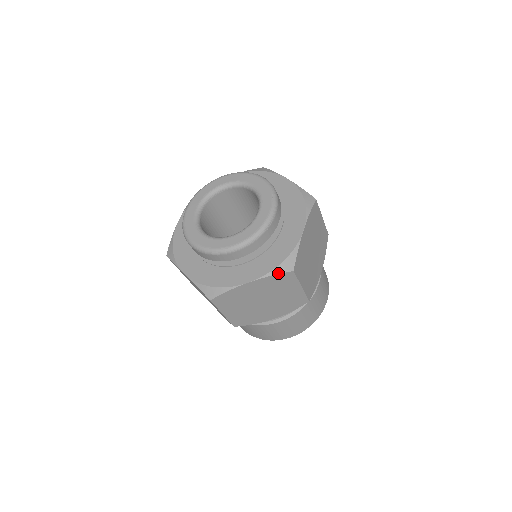
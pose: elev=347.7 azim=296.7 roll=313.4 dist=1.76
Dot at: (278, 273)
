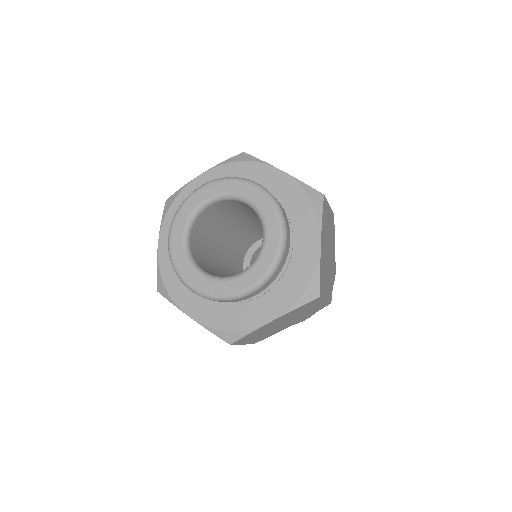
Dot at: (303, 304)
